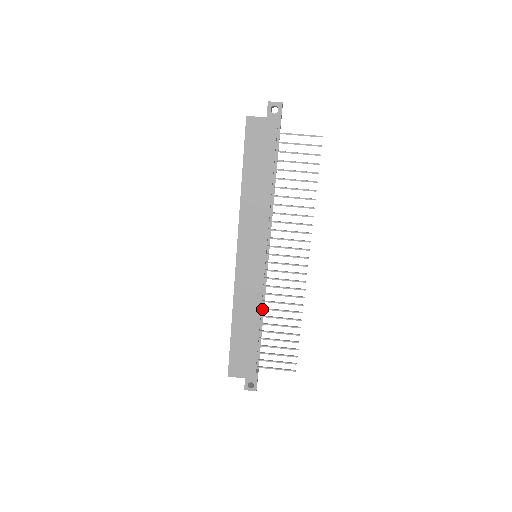
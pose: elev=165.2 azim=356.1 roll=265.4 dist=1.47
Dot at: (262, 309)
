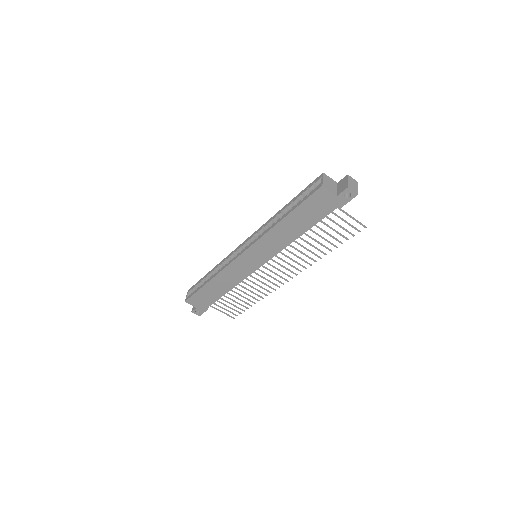
Dot at: (237, 284)
